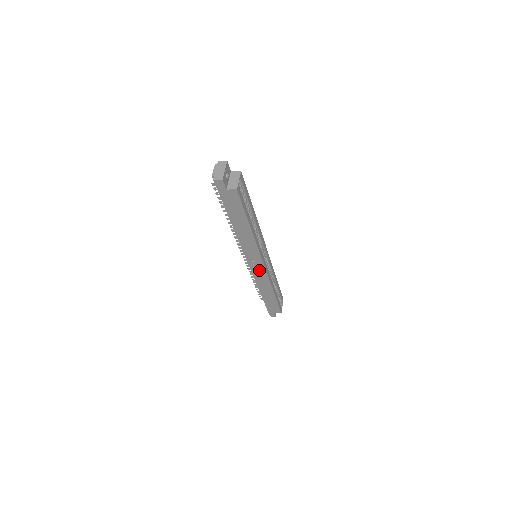
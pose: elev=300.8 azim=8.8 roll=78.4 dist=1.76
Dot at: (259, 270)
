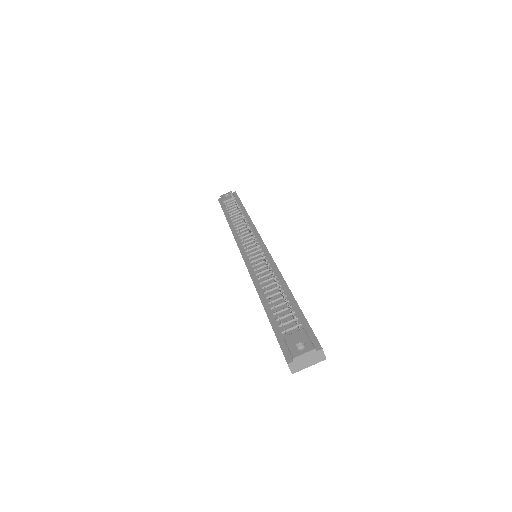
Dot at: occluded
